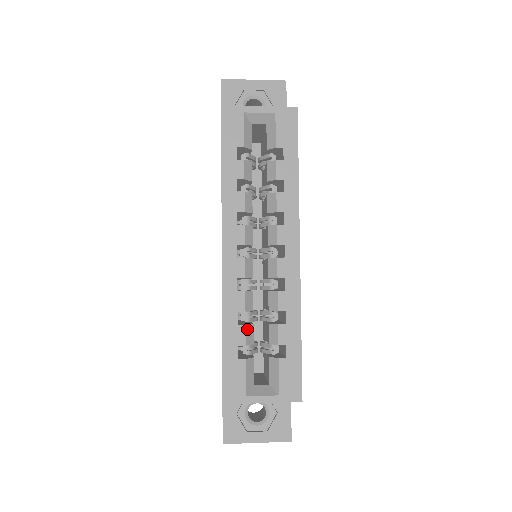
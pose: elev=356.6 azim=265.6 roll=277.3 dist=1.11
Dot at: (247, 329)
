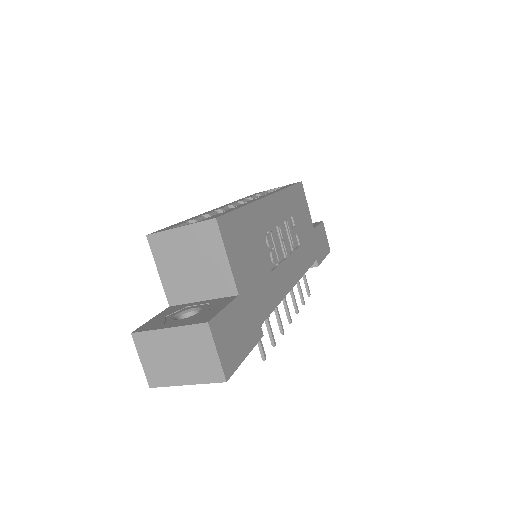
Dot at: (202, 218)
